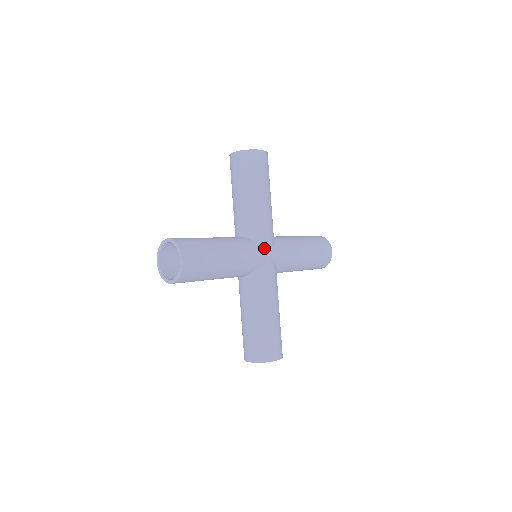
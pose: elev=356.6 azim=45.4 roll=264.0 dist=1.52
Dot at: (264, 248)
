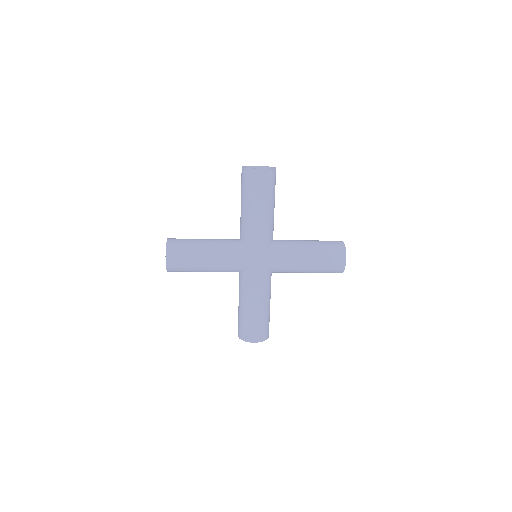
Dot at: (252, 255)
